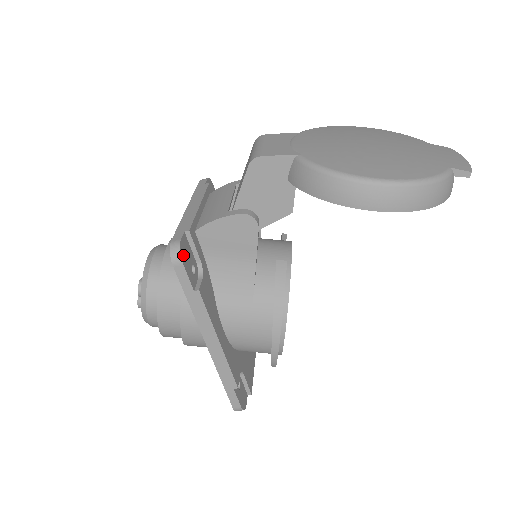
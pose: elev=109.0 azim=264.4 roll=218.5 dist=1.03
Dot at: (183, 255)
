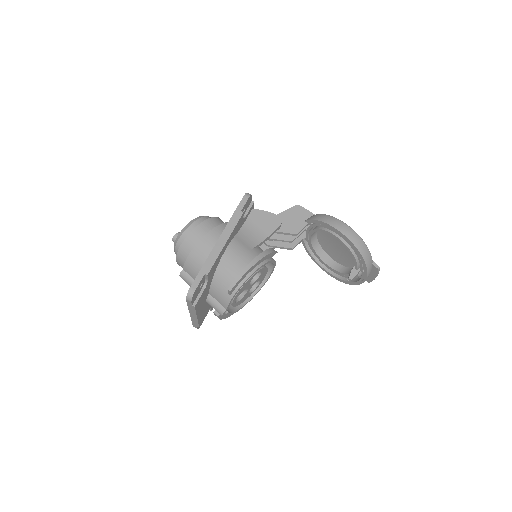
Dot at: (250, 198)
